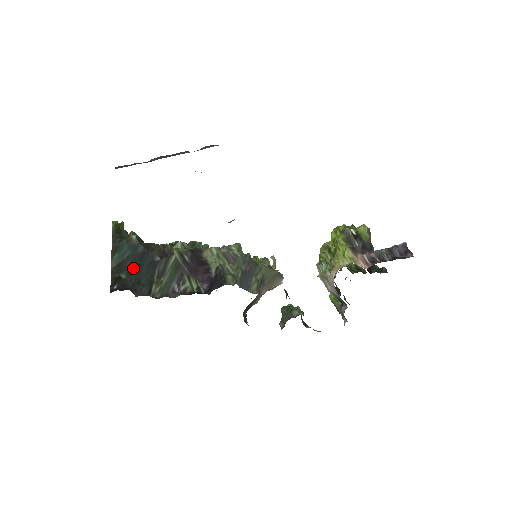
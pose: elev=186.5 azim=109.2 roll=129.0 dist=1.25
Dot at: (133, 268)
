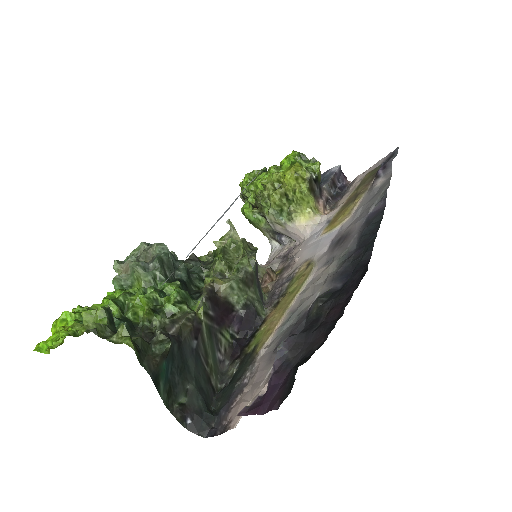
Dot at: (185, 381)
